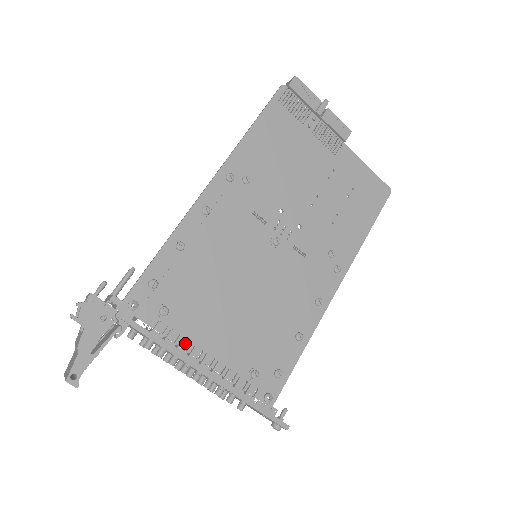
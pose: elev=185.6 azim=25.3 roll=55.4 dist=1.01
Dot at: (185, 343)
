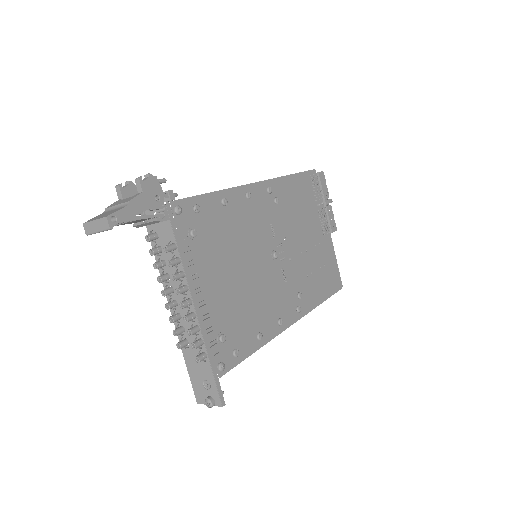
Dot at: (193, 270)
